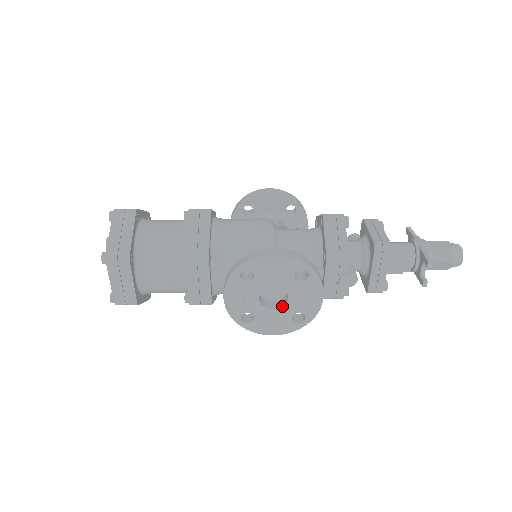
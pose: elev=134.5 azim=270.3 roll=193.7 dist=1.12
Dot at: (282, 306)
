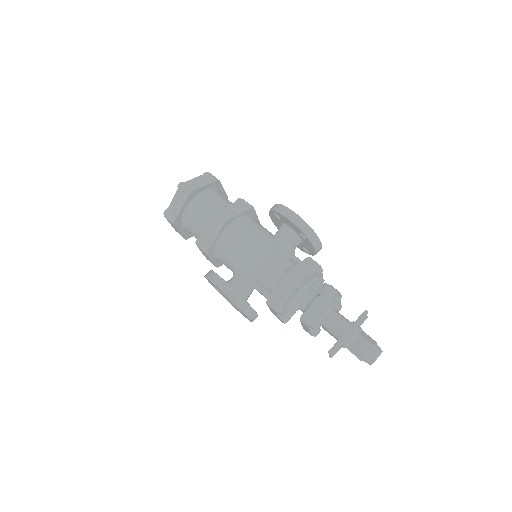
Dot at: occluded
